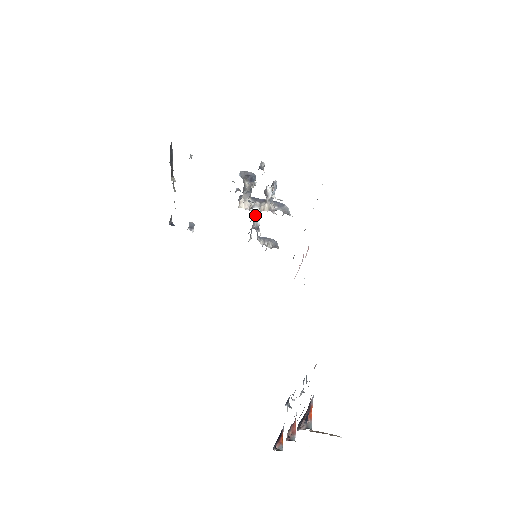
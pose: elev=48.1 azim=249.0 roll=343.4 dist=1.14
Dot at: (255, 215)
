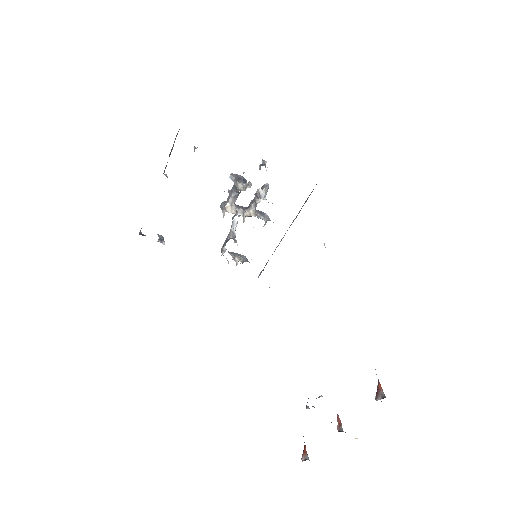
Dot at: (232, 225)
